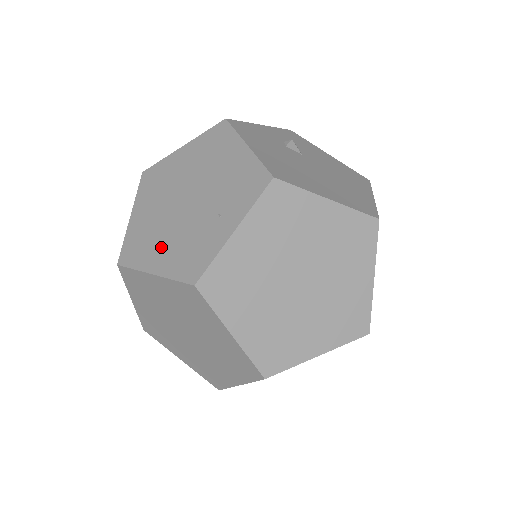
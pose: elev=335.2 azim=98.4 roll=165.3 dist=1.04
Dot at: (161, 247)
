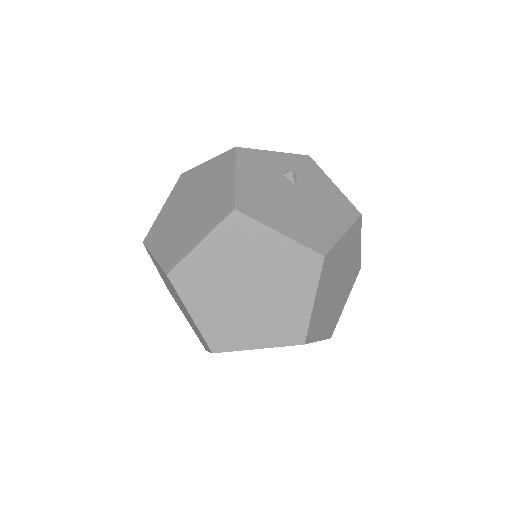
Dot at: (165, 239)
